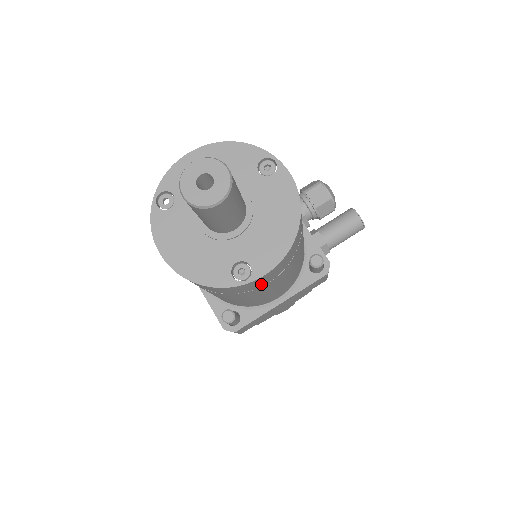
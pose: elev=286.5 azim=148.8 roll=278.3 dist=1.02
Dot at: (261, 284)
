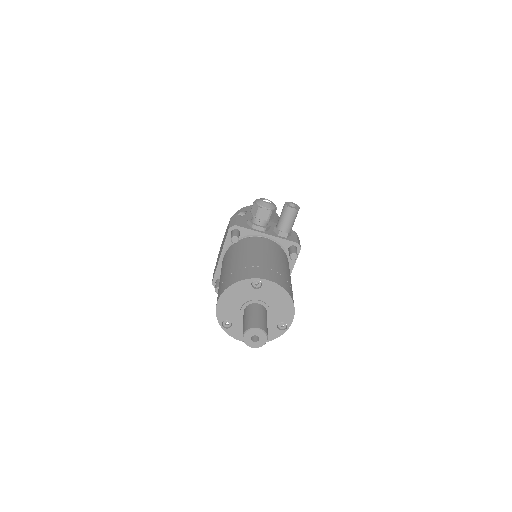
Dot at: occluded
